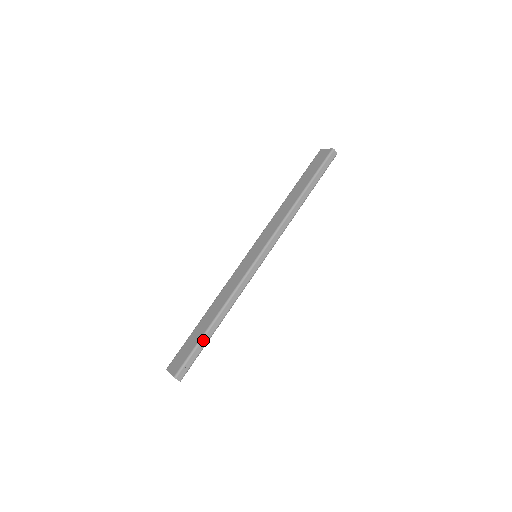
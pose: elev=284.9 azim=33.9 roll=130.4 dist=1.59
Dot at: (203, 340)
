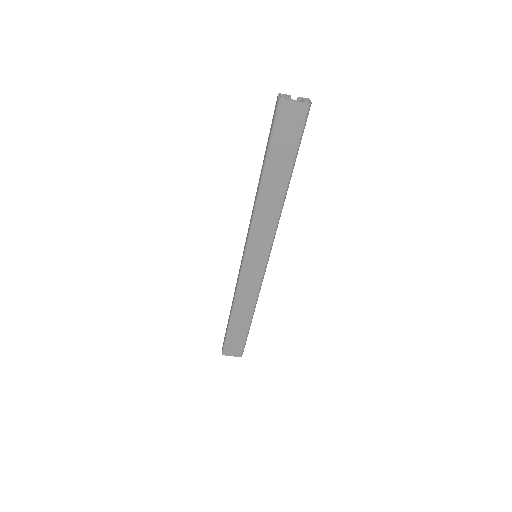
Dot at: occluded
